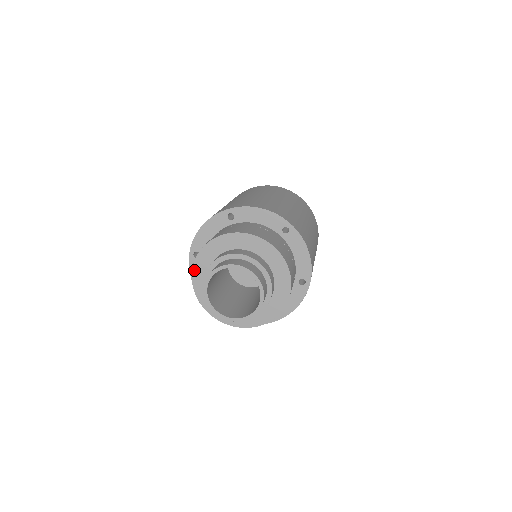
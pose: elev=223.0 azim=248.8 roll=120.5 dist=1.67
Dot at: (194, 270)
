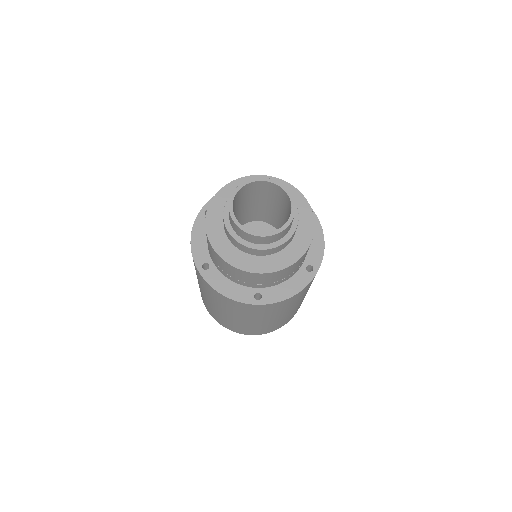
Dot at: (215, 198)
